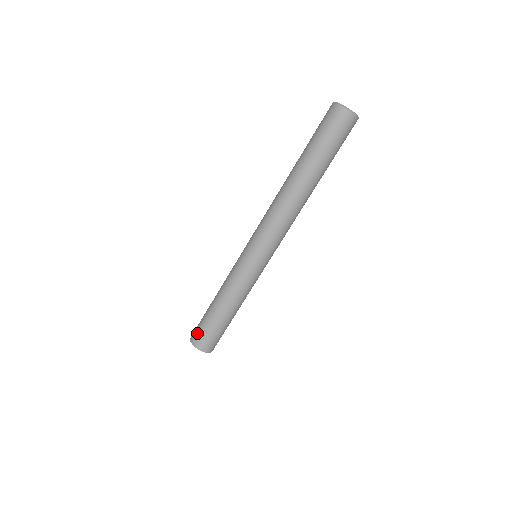
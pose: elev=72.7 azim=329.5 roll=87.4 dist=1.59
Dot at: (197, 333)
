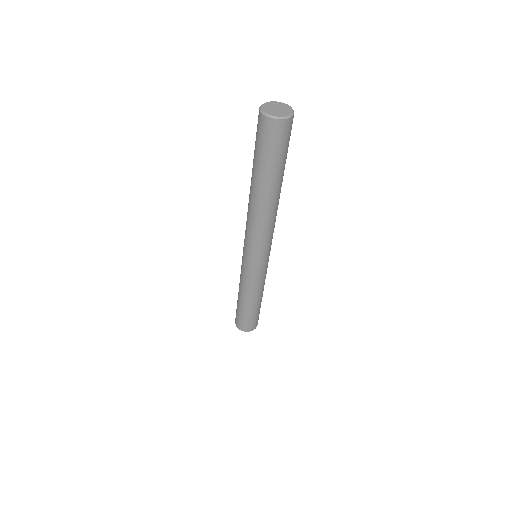
Dot at: (246, 325)
